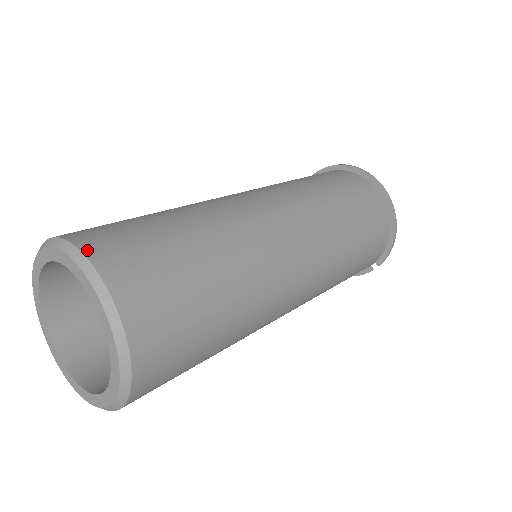
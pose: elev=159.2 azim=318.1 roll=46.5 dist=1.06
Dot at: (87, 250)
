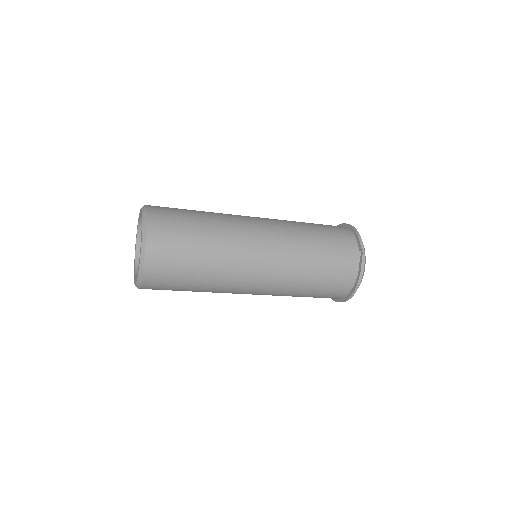
Dot at: occluded
